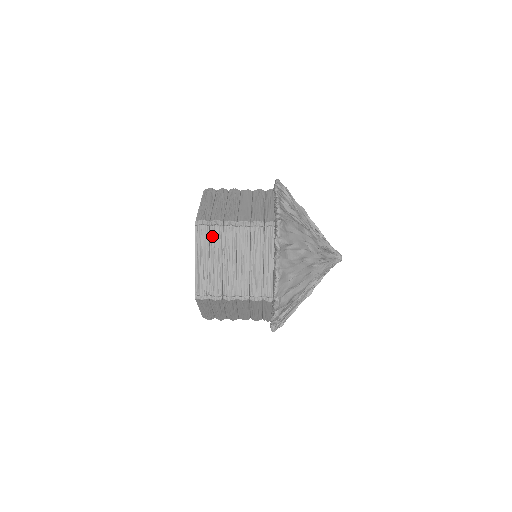
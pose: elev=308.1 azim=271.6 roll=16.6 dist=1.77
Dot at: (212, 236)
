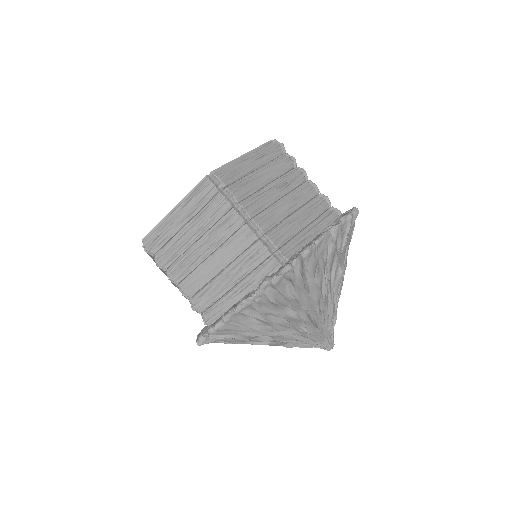
Dot at: occluded
